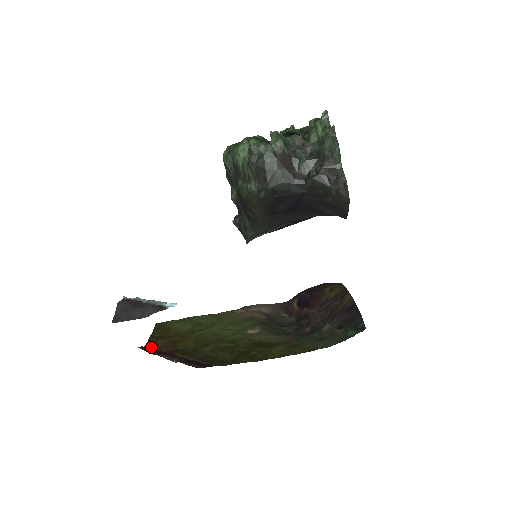
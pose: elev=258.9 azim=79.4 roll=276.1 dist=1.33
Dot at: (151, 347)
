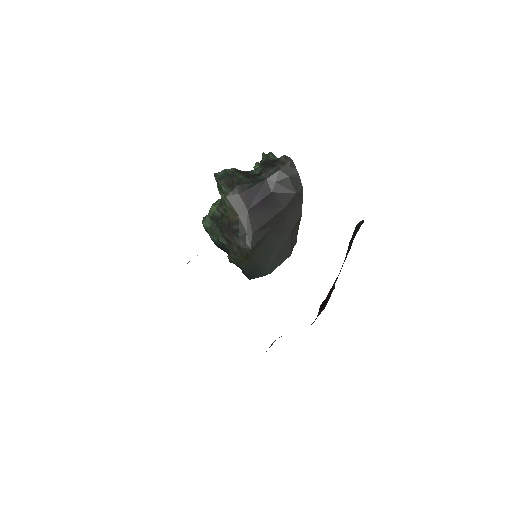
Dot at: occluded
